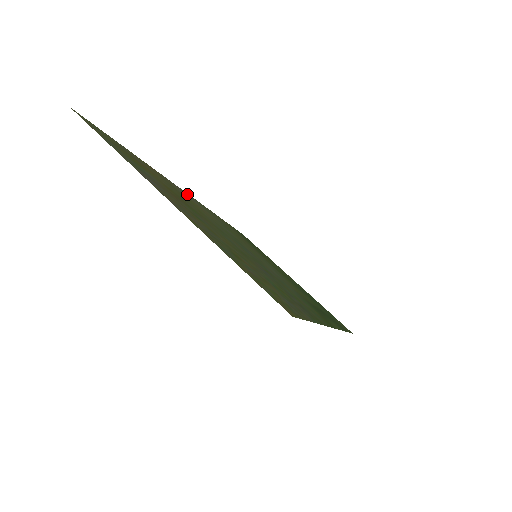
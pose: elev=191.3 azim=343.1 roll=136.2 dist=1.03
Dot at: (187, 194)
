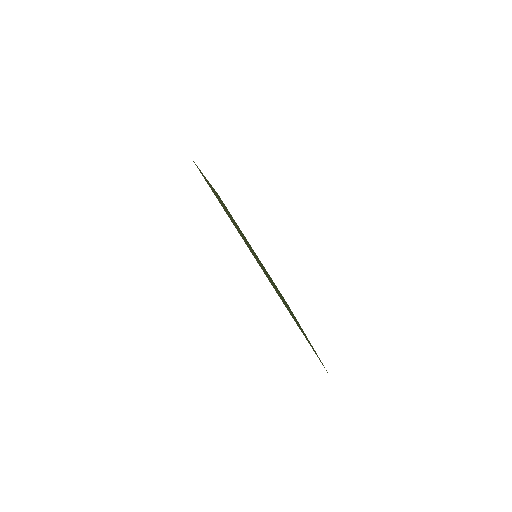
Dot at: (212, 187)
